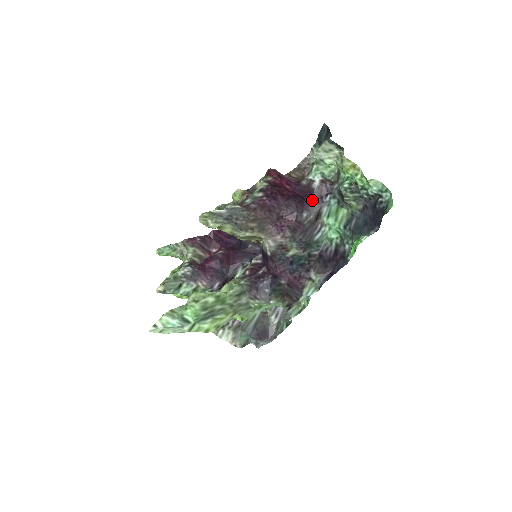
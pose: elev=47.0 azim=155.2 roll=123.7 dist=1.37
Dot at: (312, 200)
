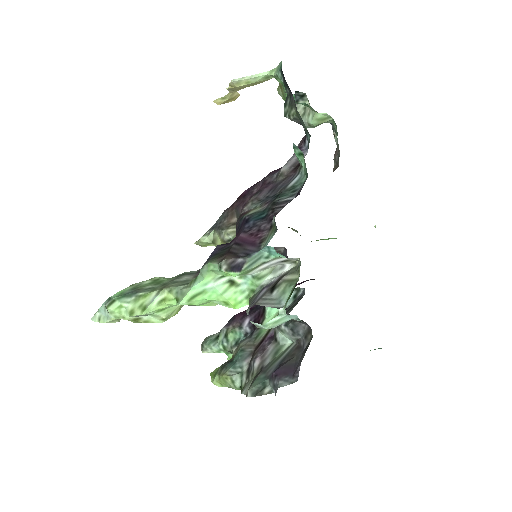
Dot at: occluded
